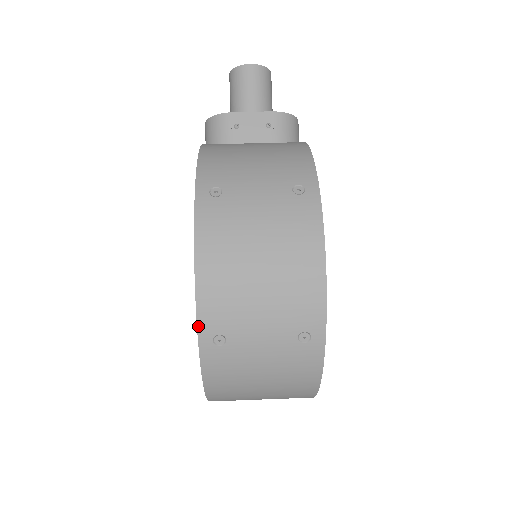
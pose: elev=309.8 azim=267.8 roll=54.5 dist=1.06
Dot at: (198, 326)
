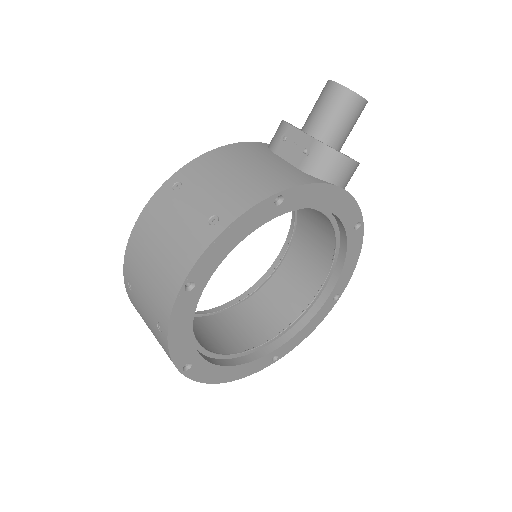
Dot at: (124, 267)
